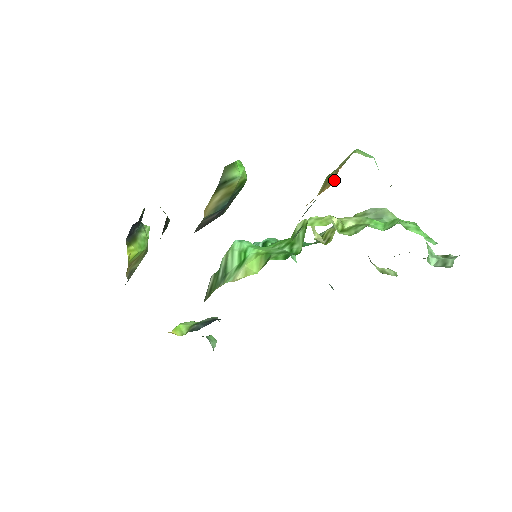
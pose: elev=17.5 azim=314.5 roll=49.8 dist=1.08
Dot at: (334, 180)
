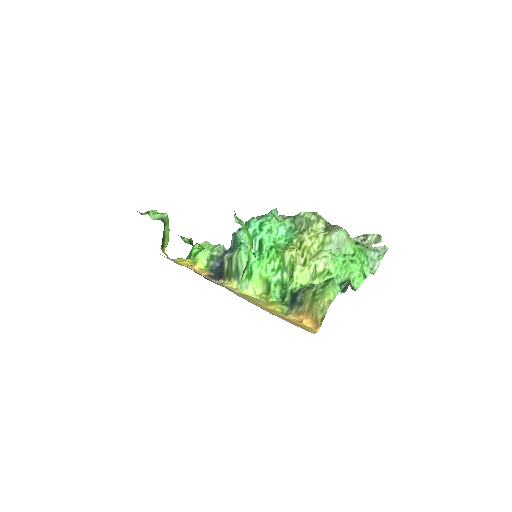
Dot at: (315, 322)
